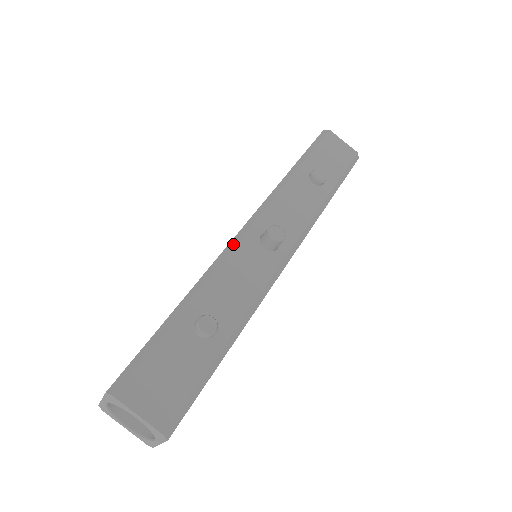
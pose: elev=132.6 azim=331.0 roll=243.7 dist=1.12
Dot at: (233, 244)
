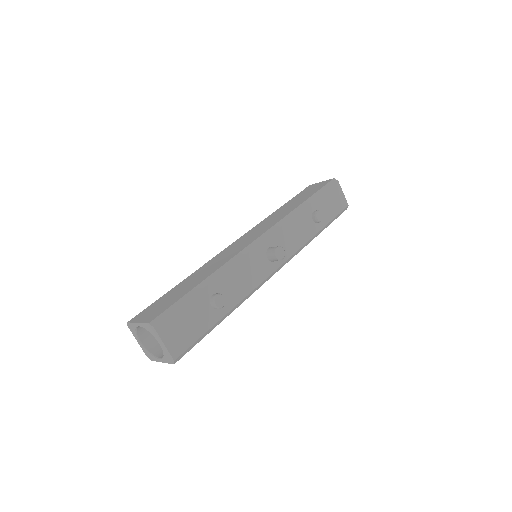
Dot at: (250, 248)
